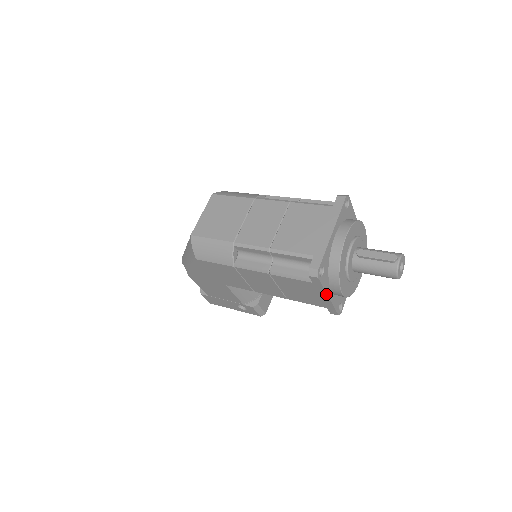
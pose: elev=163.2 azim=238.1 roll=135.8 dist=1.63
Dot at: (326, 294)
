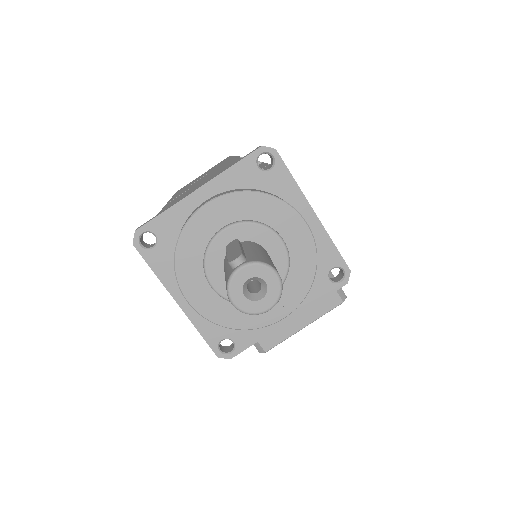
Dot at: (169, 292)
